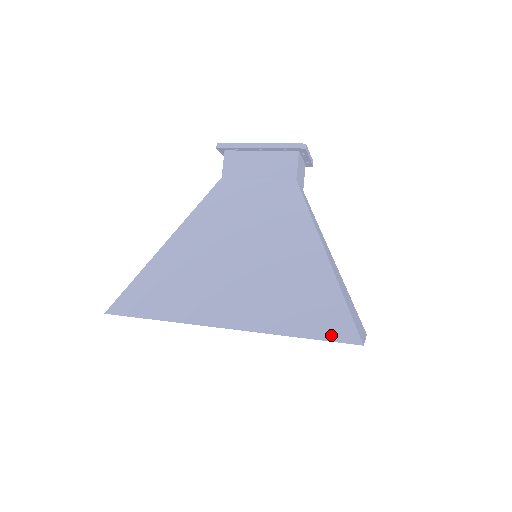
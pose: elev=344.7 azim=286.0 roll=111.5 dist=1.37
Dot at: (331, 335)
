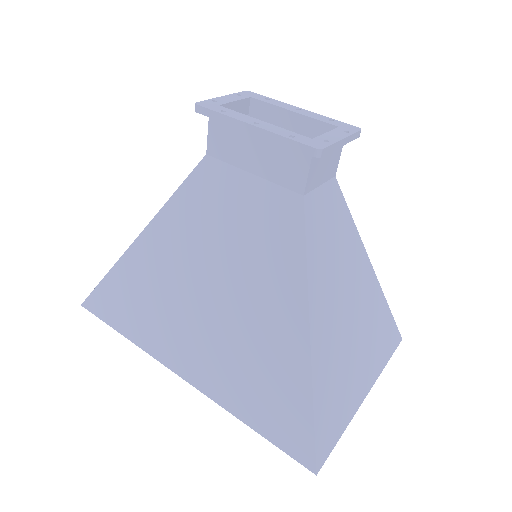
Dot at: (285, 445)
